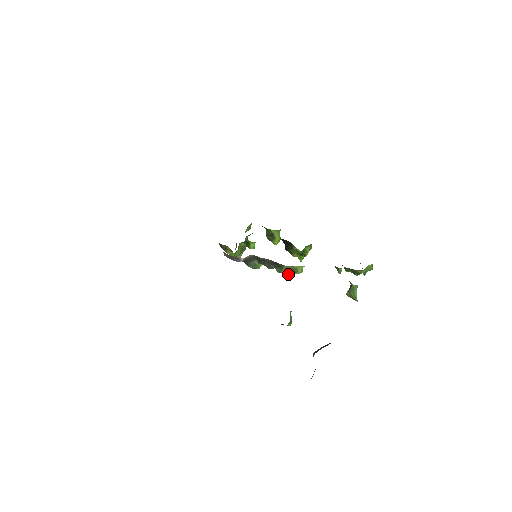
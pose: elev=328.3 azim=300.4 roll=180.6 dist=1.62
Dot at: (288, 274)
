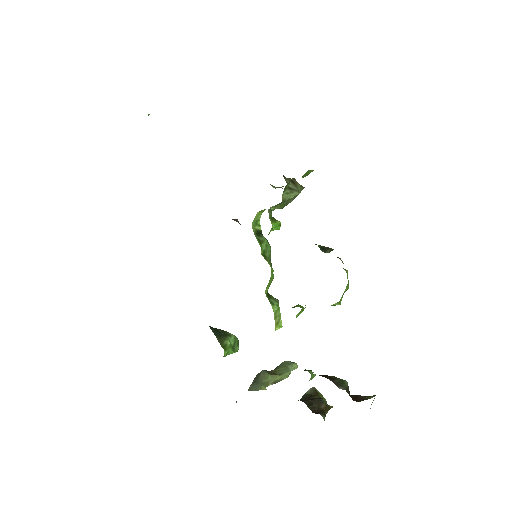
Dot at: occluded
